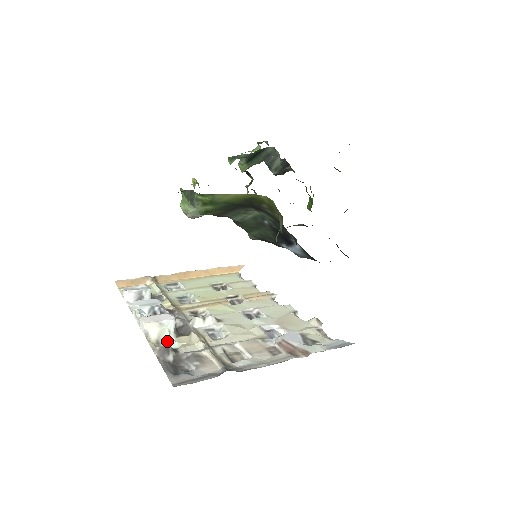
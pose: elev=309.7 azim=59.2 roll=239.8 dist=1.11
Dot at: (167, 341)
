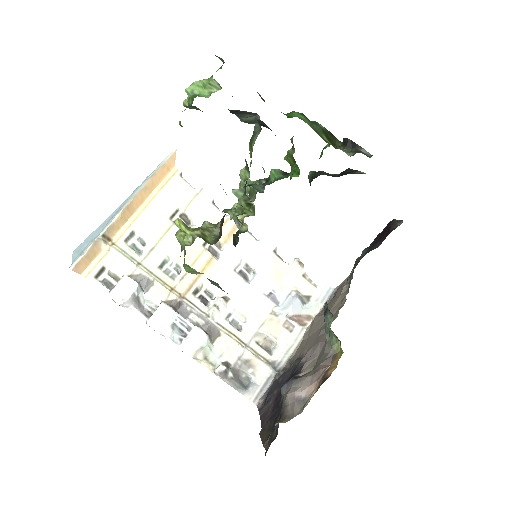
Dot at: (211, 353)
